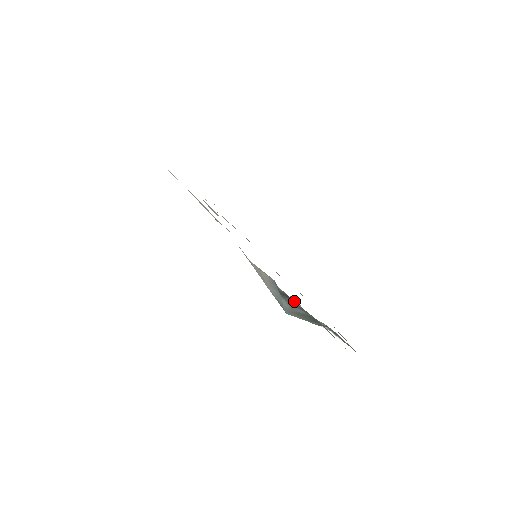
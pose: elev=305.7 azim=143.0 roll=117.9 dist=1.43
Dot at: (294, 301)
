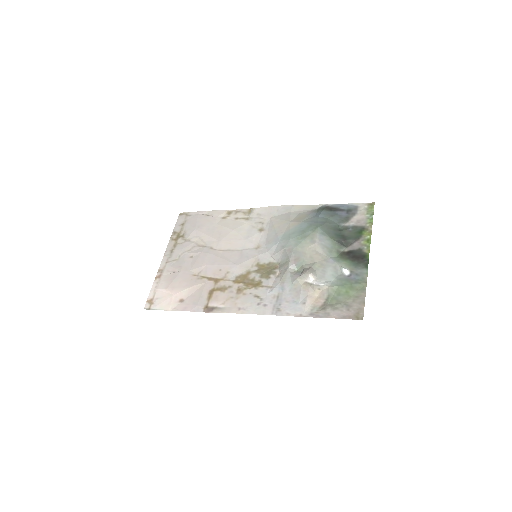
Dot at: (337, 206)
